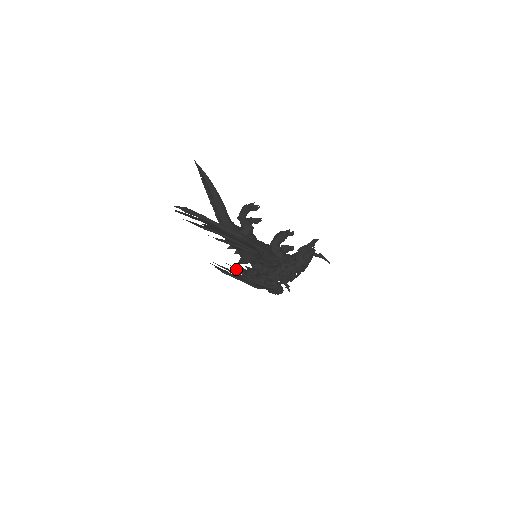
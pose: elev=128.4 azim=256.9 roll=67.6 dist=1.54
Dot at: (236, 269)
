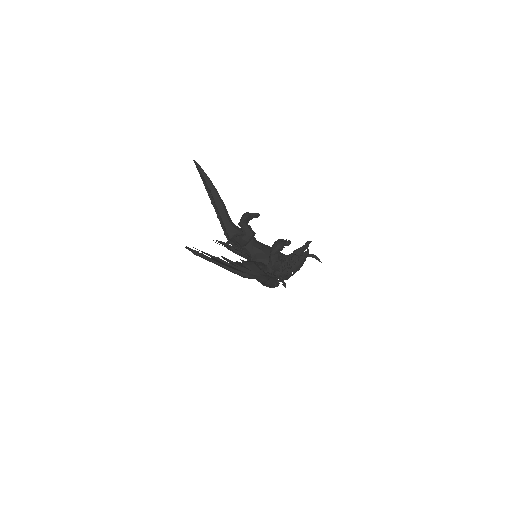
Dot at: occluded
